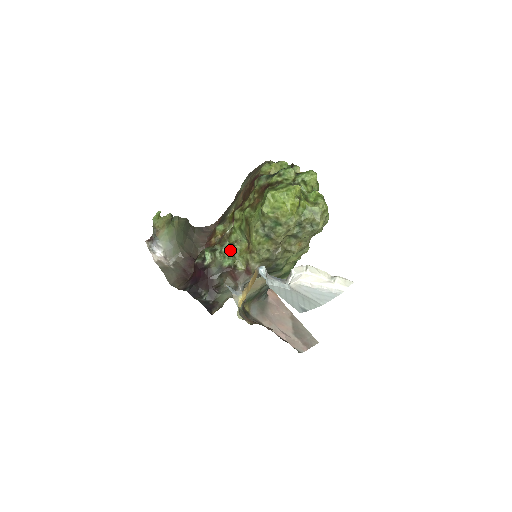
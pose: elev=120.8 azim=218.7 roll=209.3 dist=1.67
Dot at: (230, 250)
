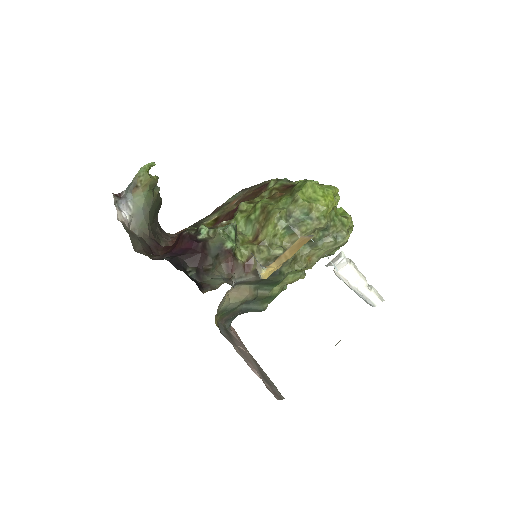
Dot at: (235, 233)
